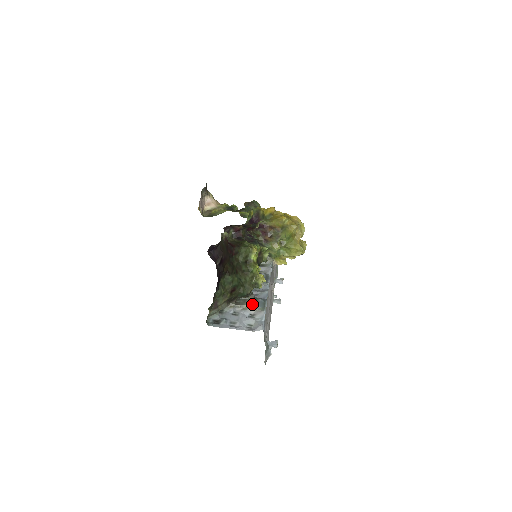
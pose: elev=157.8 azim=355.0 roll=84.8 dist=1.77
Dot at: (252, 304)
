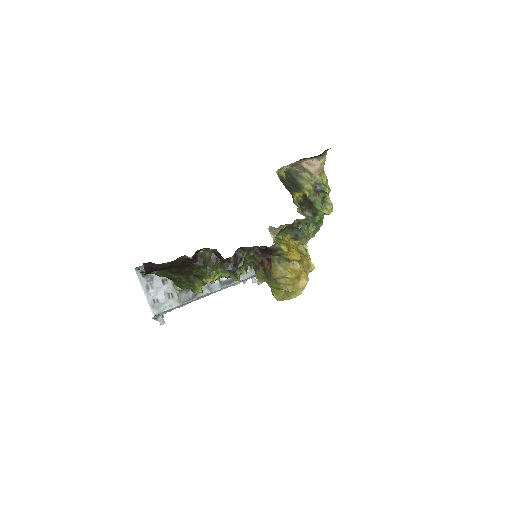
Dot at: (181, 291)
